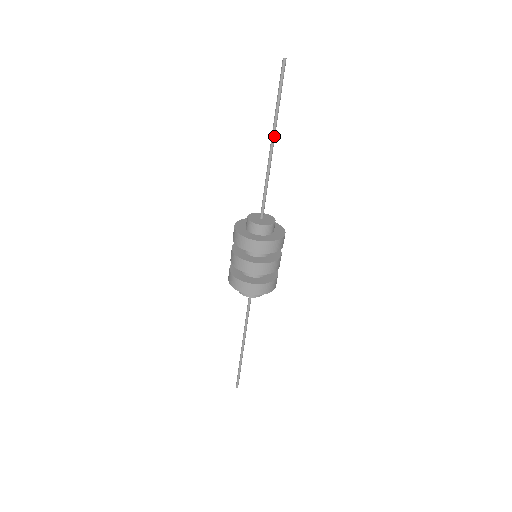
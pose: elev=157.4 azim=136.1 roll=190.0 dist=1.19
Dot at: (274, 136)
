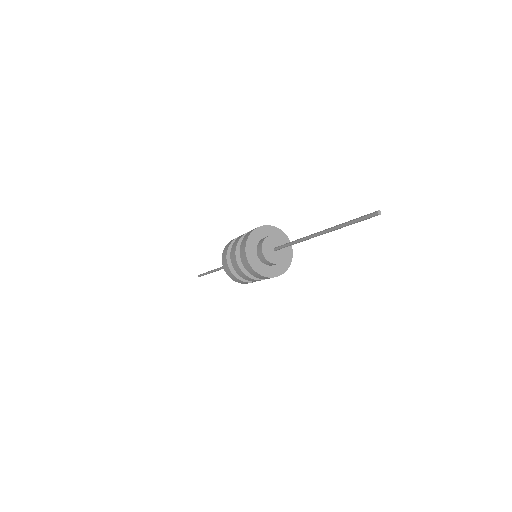
Dot at: (324, 233)
